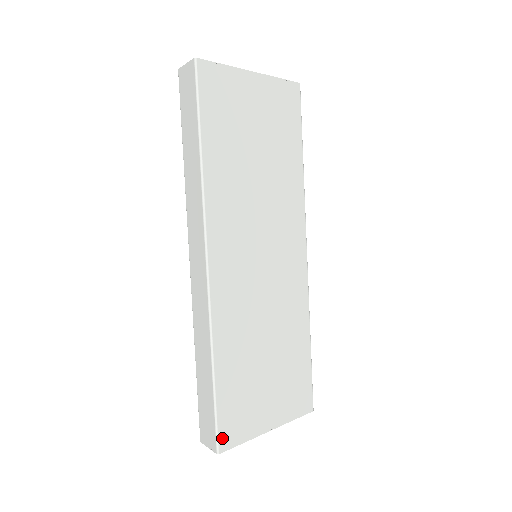
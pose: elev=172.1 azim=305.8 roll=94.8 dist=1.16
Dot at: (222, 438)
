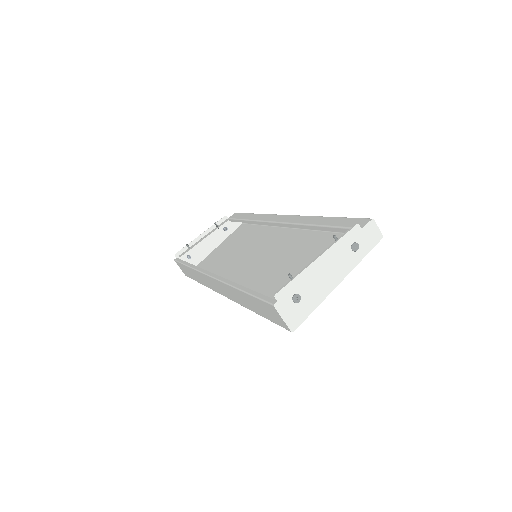
Dot at: occluded
